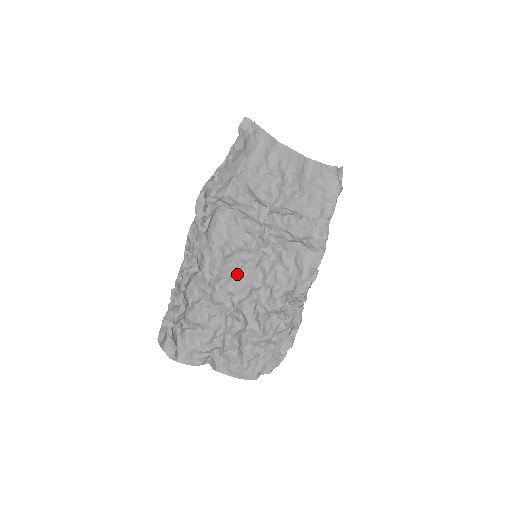
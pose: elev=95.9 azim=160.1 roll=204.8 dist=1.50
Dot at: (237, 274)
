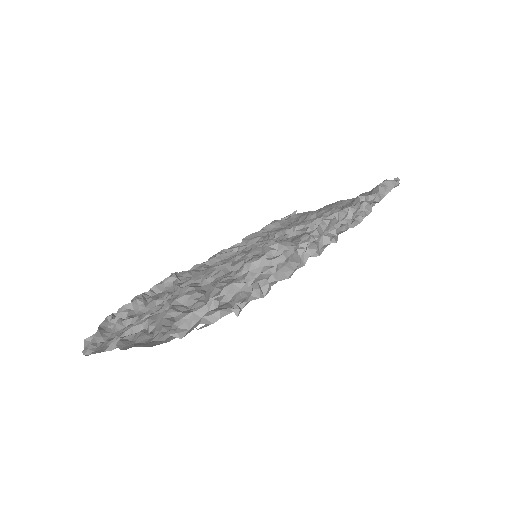
Dot at: occluded
